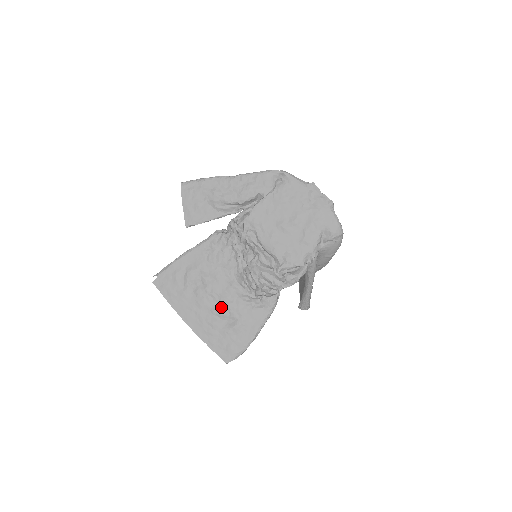
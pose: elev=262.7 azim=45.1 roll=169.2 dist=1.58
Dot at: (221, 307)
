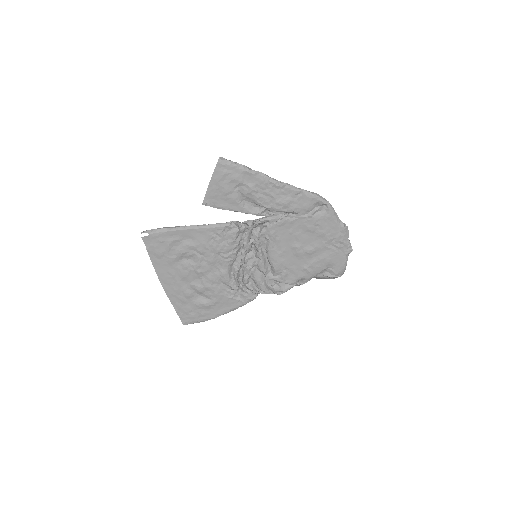
Dot at: (201, 285)
